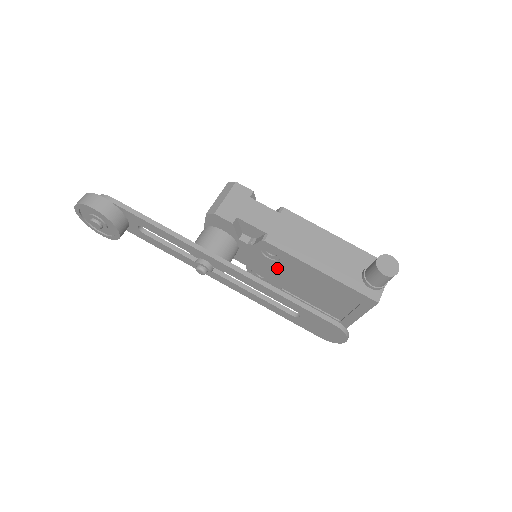
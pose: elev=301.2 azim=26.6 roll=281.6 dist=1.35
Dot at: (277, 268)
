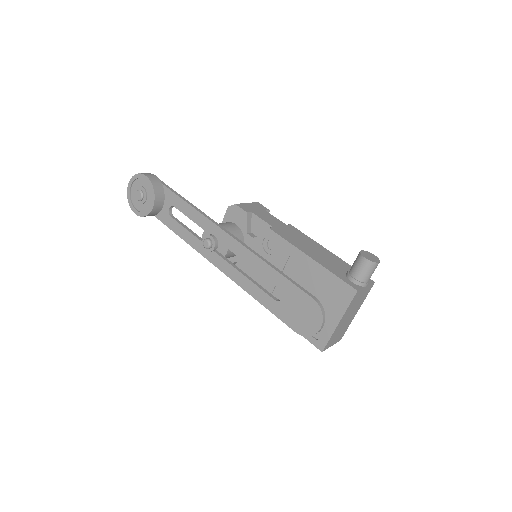
Dot at: occluded
